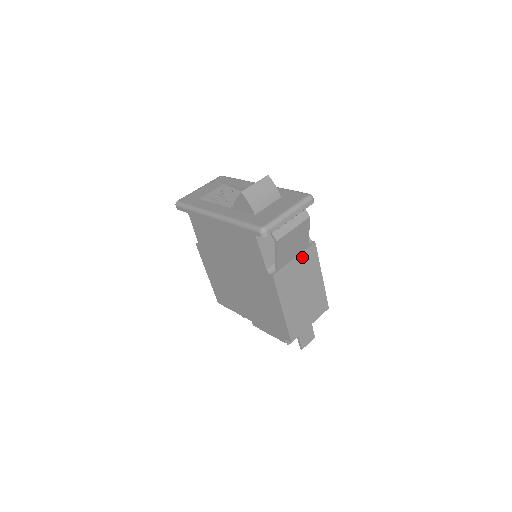
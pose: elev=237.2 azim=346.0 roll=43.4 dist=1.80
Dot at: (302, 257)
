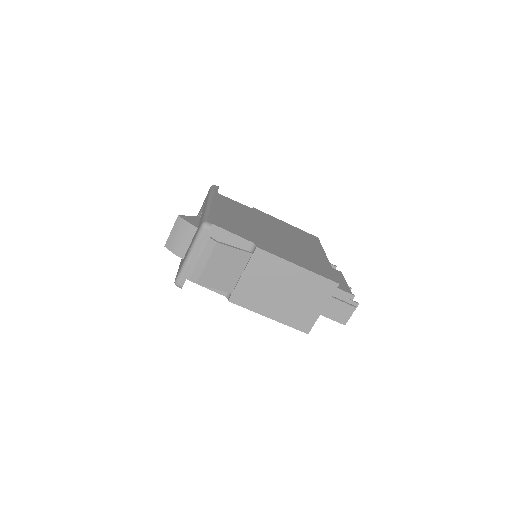
Dot at: (251, 268)
